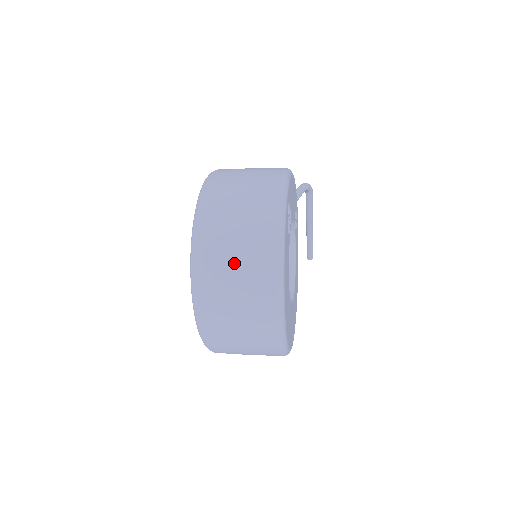
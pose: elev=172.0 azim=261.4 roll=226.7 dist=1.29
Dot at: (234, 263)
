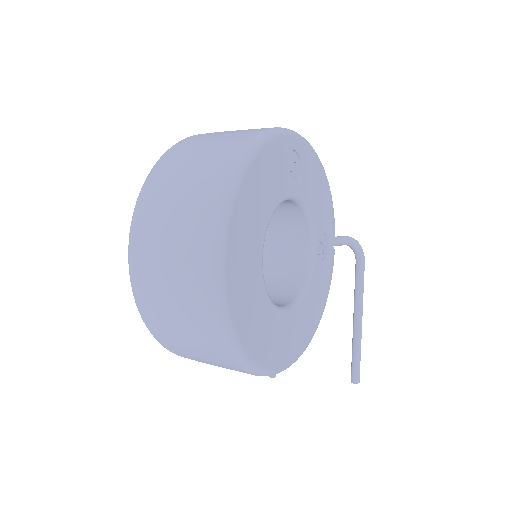
Dot at: (198, 154)
